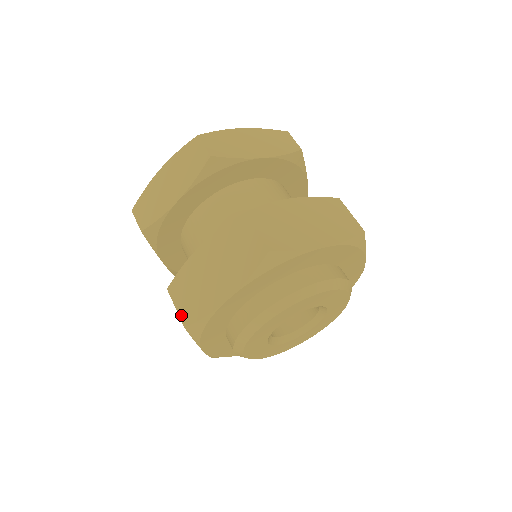
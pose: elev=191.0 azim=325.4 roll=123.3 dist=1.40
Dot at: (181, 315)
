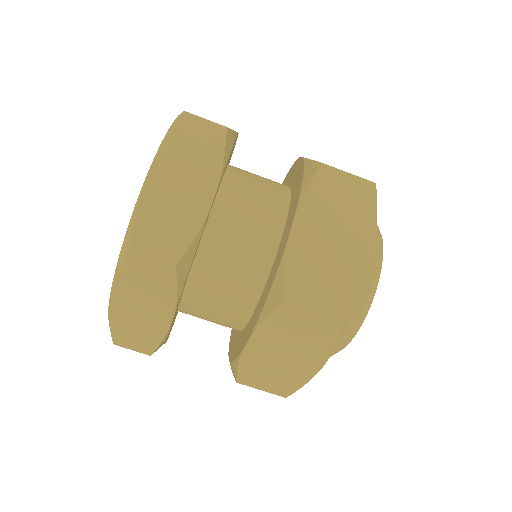
Dot at: (274, 393)
